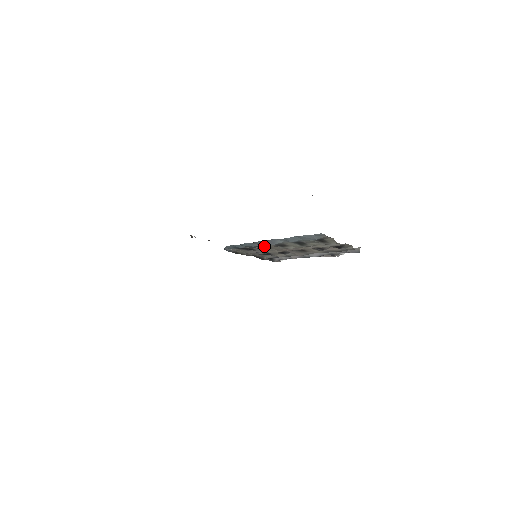
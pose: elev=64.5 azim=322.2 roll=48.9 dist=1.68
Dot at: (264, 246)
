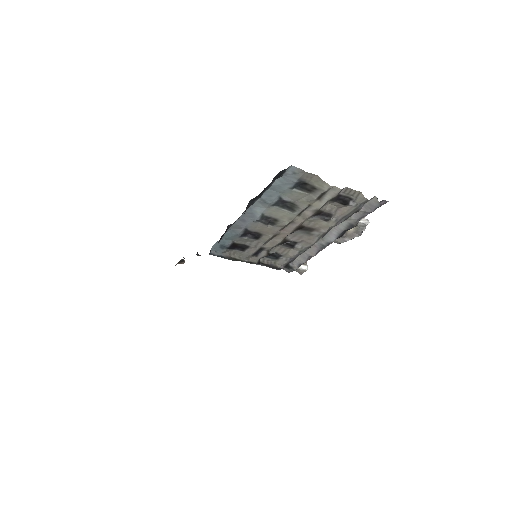
Dot at: (253, 232)
